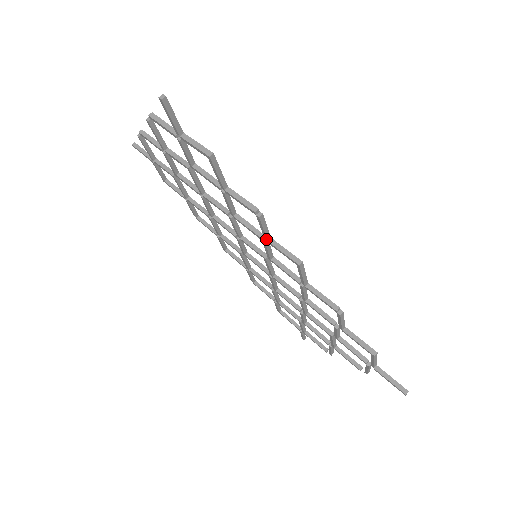
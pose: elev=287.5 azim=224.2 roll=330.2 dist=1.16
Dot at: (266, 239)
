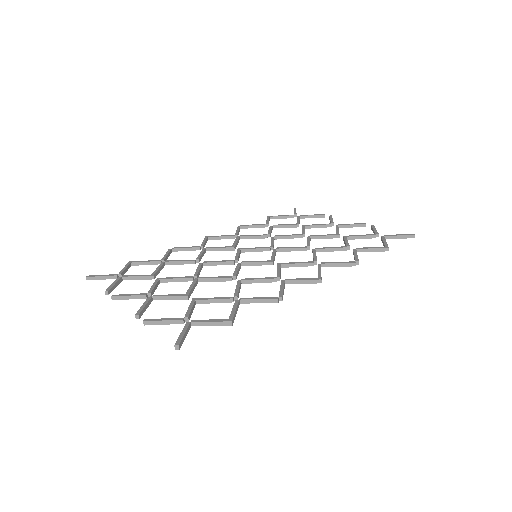
Dot at: (284, 285)
